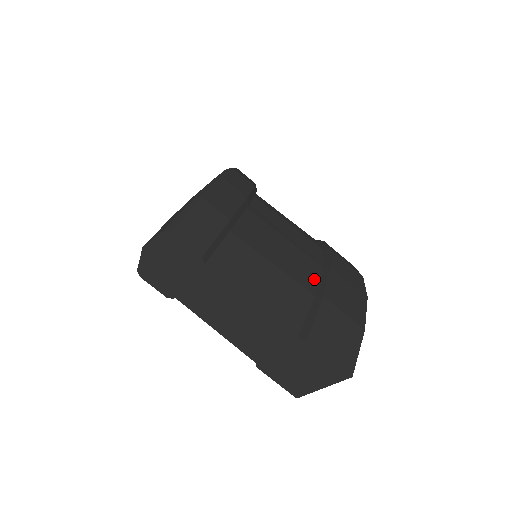
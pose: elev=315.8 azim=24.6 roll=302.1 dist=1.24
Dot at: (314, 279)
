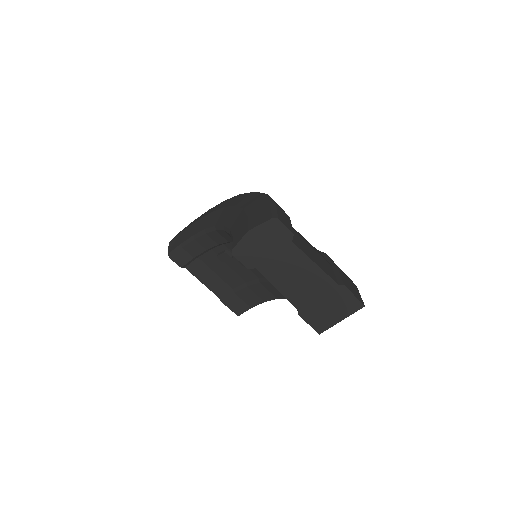
Dot at: occluded
